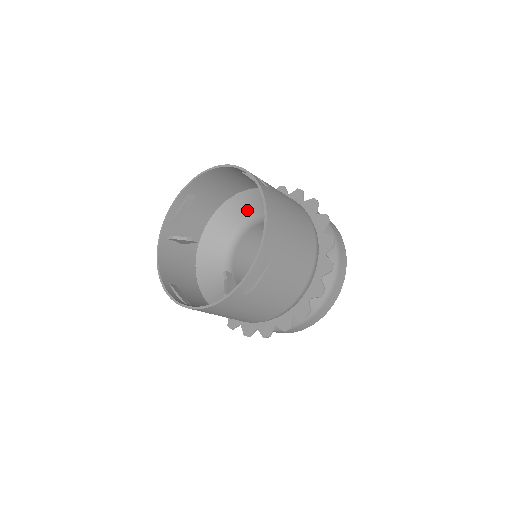
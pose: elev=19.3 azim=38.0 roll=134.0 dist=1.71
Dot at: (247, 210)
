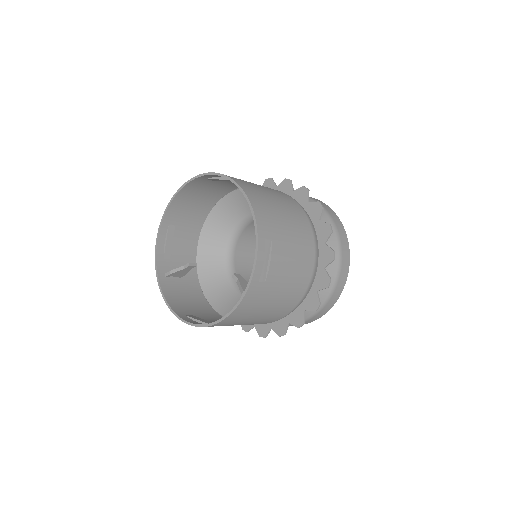
Dot at: (228, 219)
